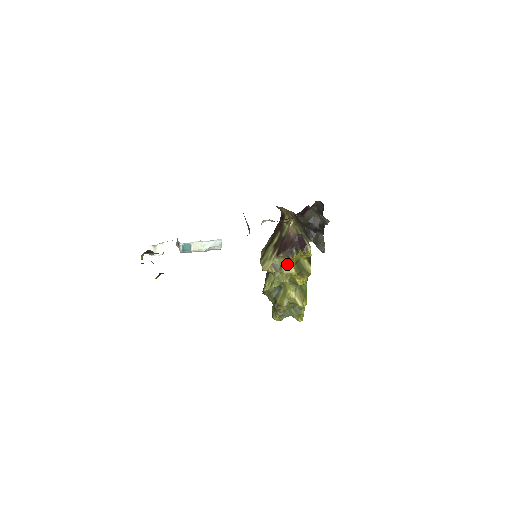
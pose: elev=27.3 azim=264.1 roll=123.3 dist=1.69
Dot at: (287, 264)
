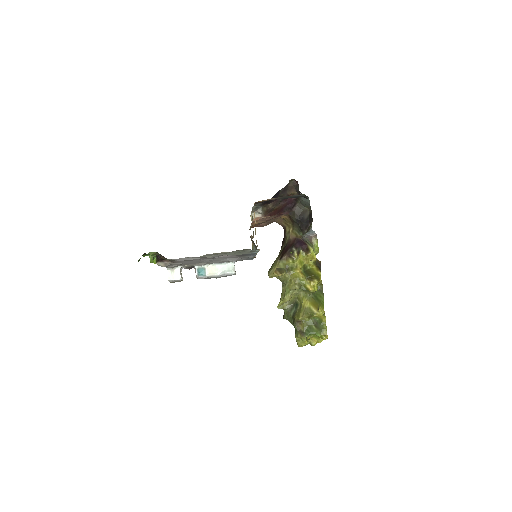
Dot at: (293, 269)
